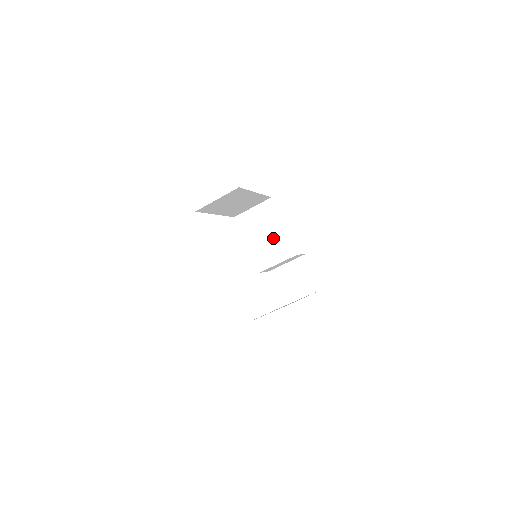
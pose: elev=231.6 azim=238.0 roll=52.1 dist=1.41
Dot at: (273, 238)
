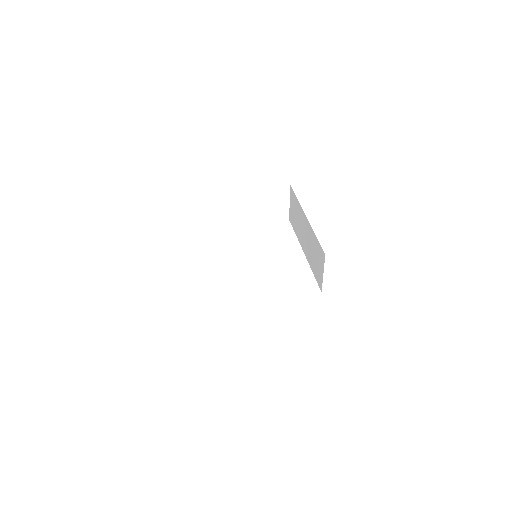
Dot at: (233, 224)
